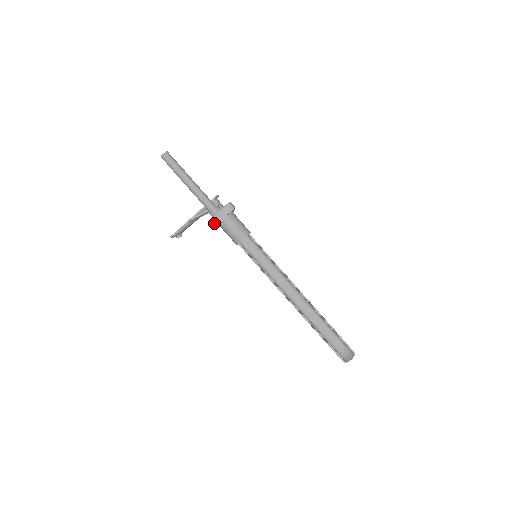
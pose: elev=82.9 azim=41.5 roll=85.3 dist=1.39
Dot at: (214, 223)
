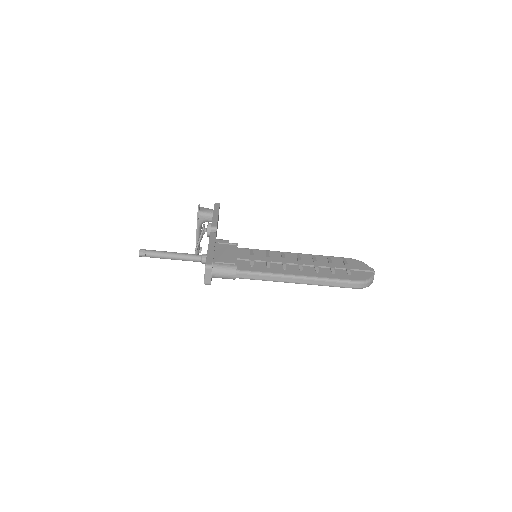
Dot at: (208, 284)
